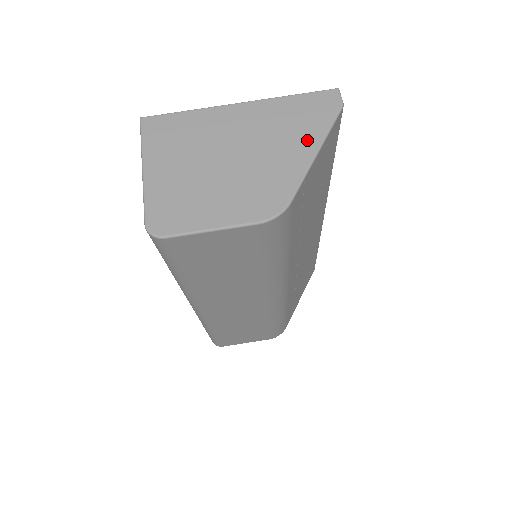
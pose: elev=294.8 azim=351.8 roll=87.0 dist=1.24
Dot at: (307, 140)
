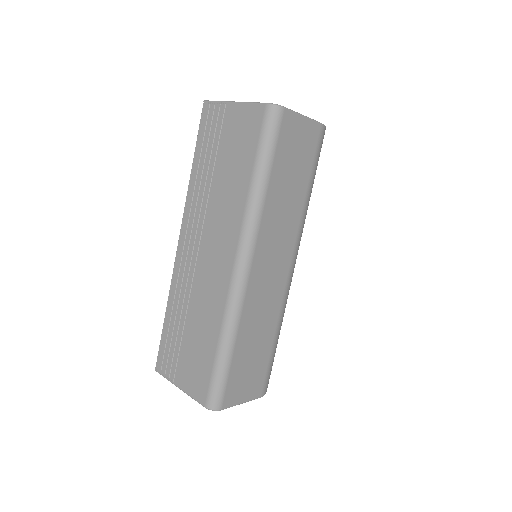
Dot at: occluded
